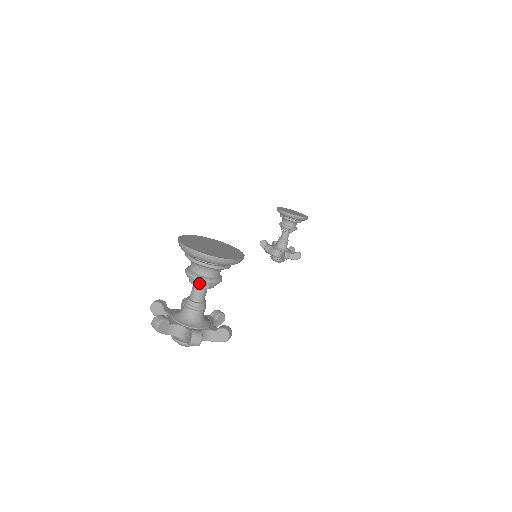
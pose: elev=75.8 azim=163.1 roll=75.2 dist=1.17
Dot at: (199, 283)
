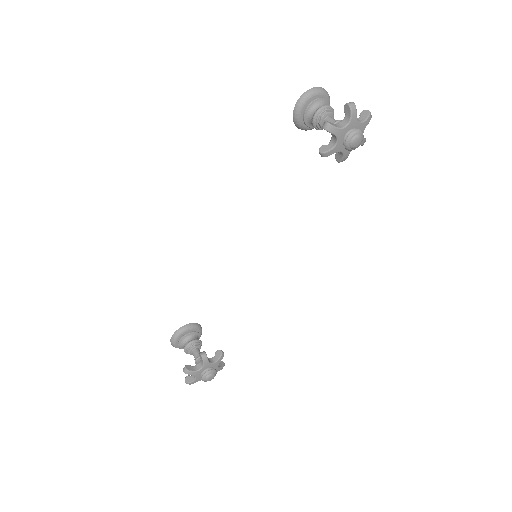
Dot at: (332, 110)
